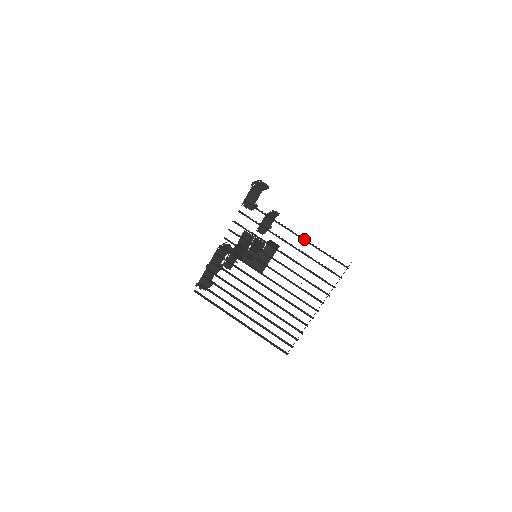
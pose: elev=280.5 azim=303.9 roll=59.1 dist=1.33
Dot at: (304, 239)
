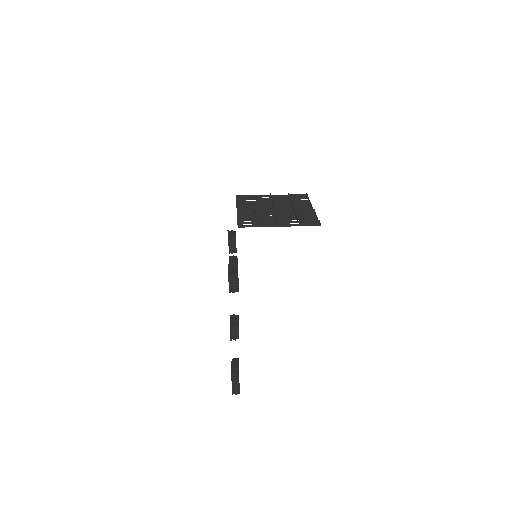
Dot at: (277, 196)
